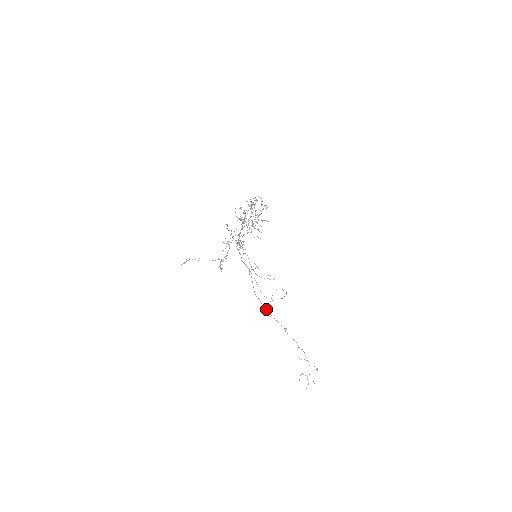
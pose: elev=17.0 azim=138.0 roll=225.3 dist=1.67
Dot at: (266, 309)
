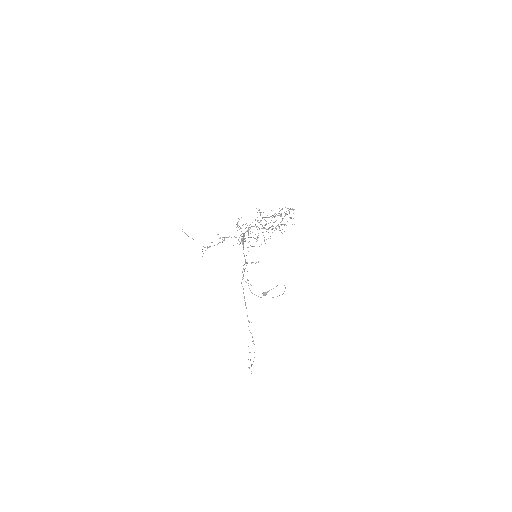
Dot at: (265, 292)
